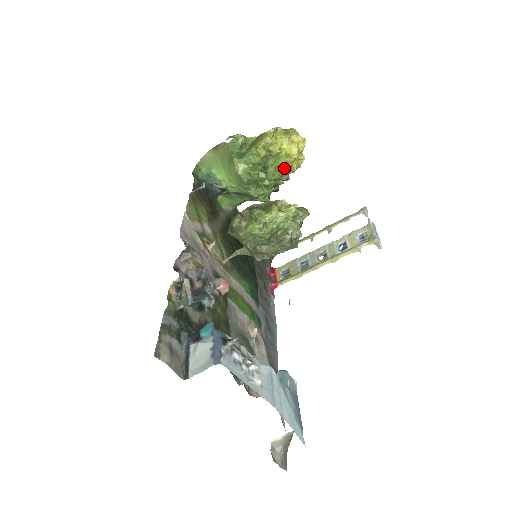
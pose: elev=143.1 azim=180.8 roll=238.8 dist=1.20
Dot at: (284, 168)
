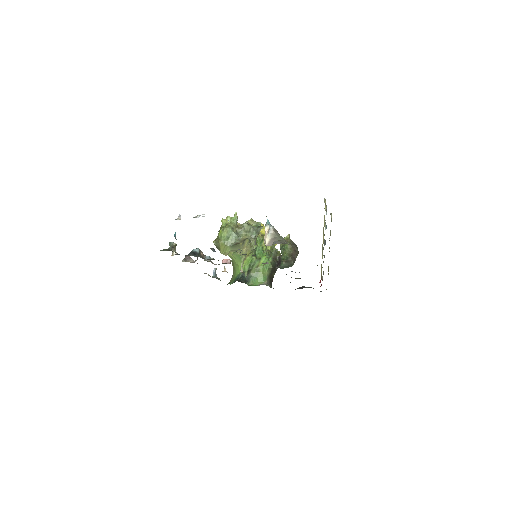
Dot at: occluded
